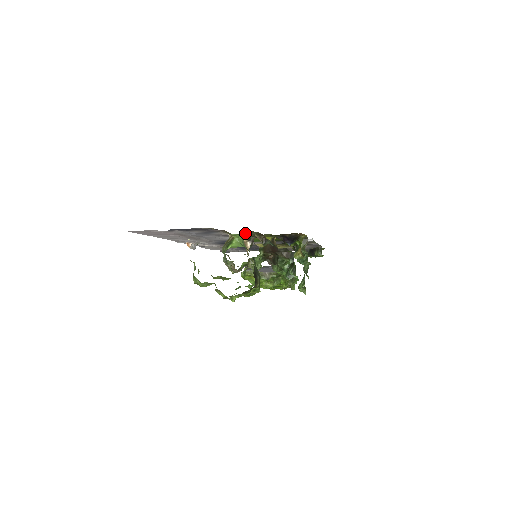
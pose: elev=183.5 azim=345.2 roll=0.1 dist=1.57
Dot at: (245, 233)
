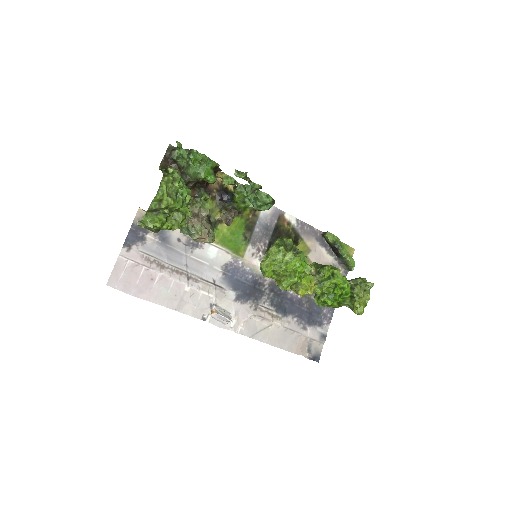
Dot at: occluded
